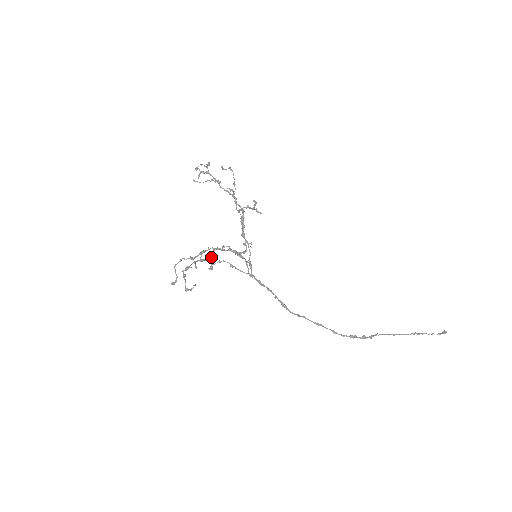
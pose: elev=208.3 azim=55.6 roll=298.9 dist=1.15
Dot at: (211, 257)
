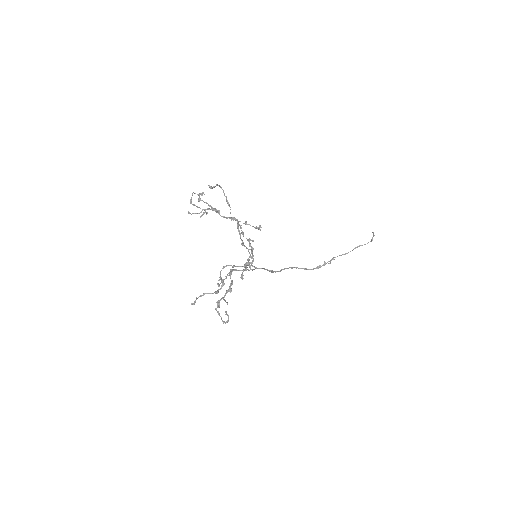
Dot at: occluded
